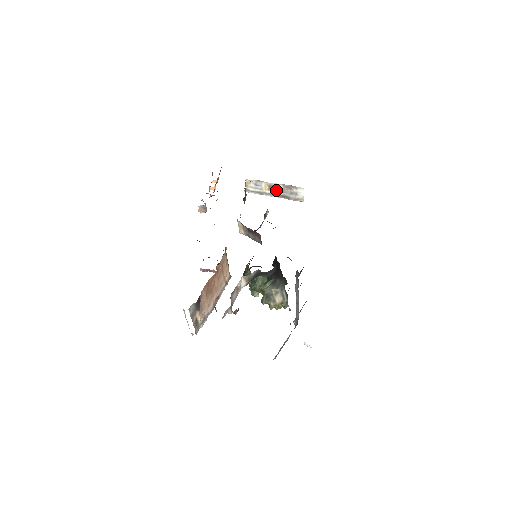
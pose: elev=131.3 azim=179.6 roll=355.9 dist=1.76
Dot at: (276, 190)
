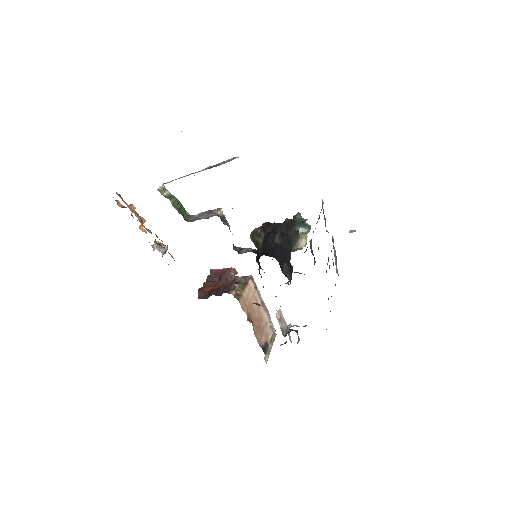
Dot at: occluded
